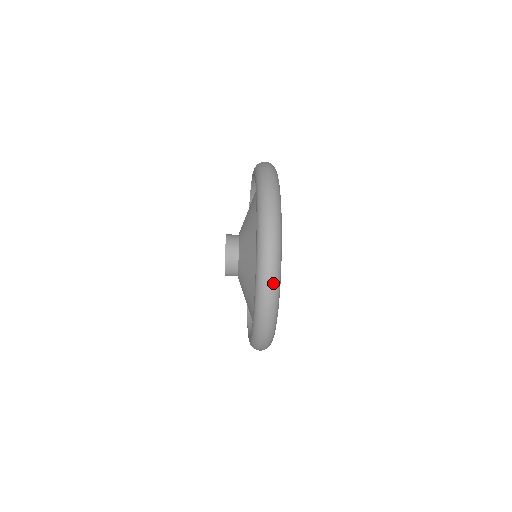
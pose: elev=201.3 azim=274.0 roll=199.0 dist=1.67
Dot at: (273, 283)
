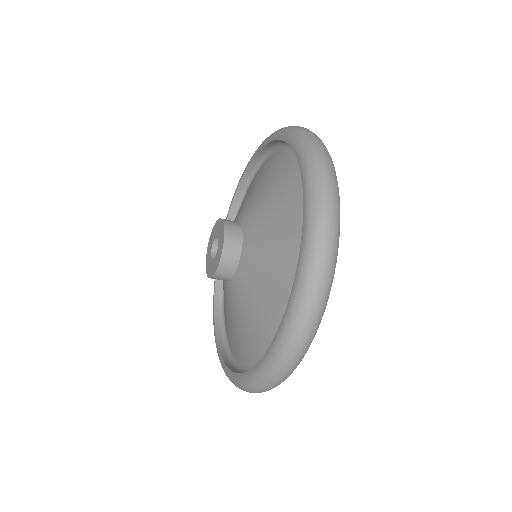
Dot at: (335, 207)
